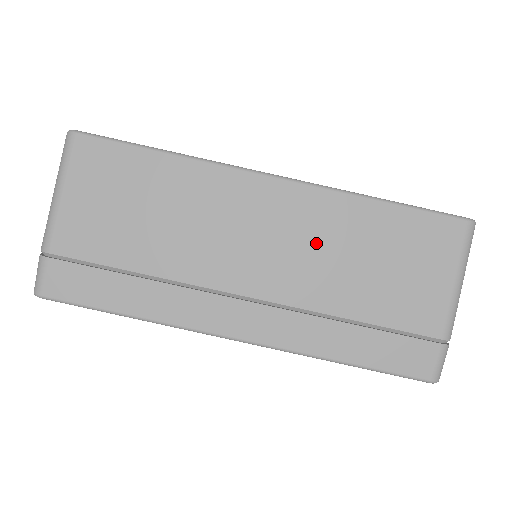
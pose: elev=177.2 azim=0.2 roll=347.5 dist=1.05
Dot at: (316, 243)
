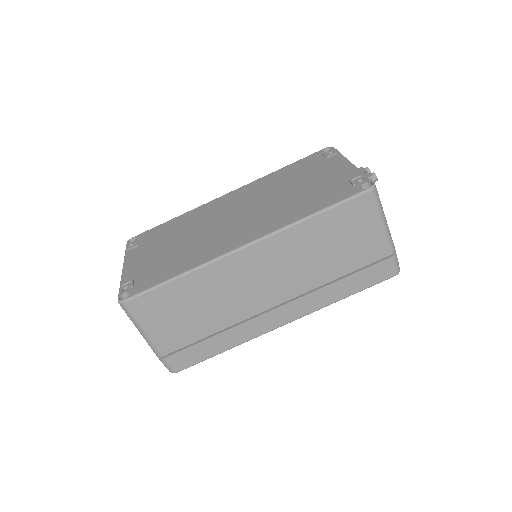
Dot at: (293, 260)
